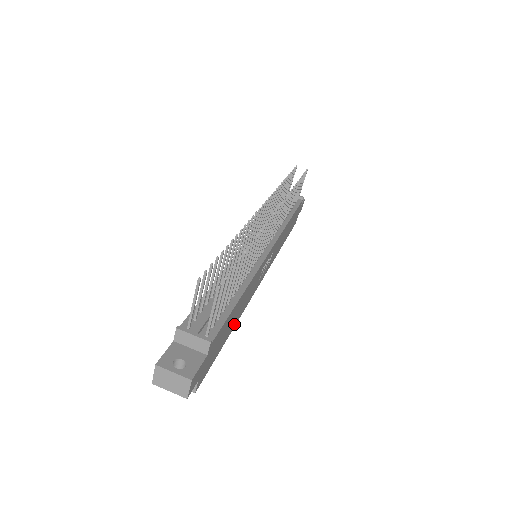
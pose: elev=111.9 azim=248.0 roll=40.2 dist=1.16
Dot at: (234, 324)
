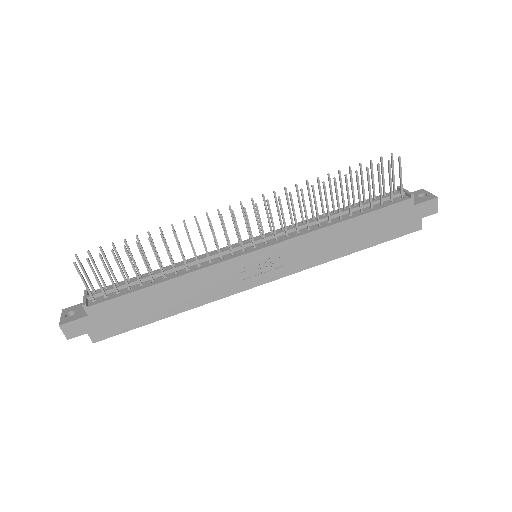
Dot at: (175, 310)
